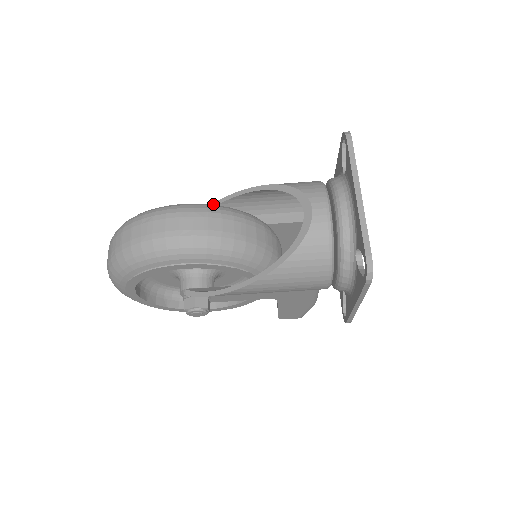
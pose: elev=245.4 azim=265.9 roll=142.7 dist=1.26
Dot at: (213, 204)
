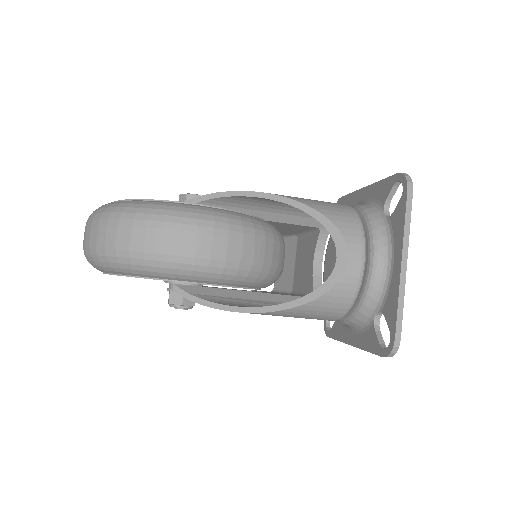
Dot at: (223, 193)
